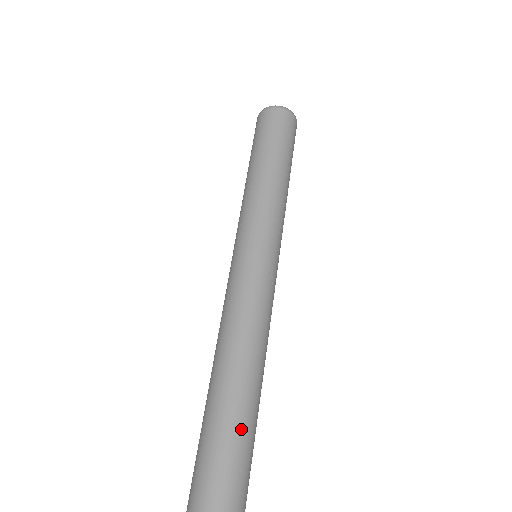
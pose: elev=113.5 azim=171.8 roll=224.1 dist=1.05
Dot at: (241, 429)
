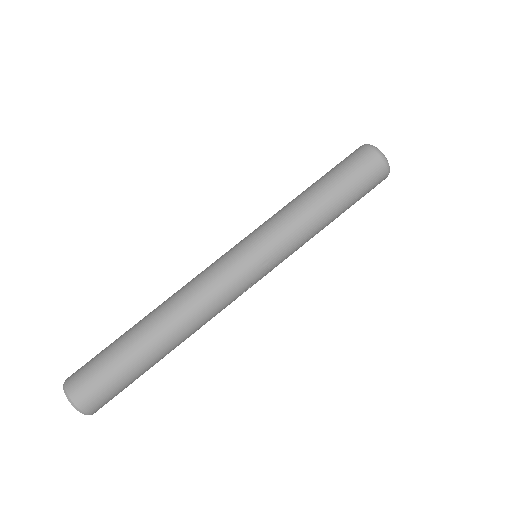
Dot at: (143, 365)
